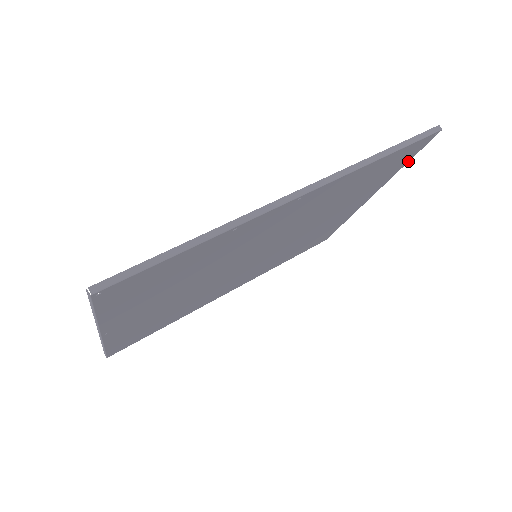
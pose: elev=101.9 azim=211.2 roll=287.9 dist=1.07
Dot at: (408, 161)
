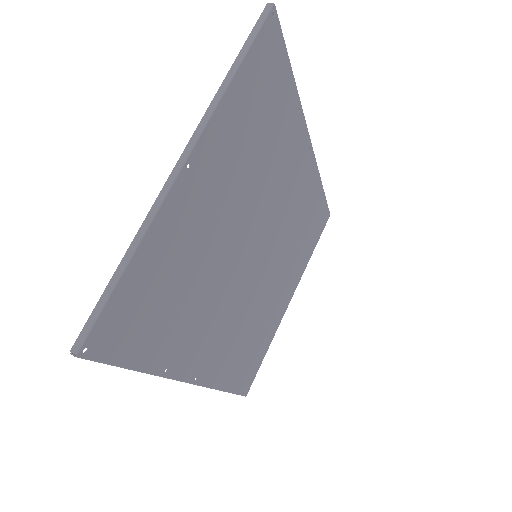
Dot at: (314, 248)
